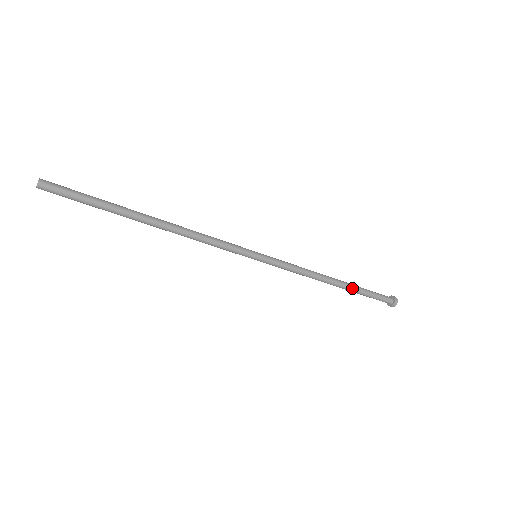
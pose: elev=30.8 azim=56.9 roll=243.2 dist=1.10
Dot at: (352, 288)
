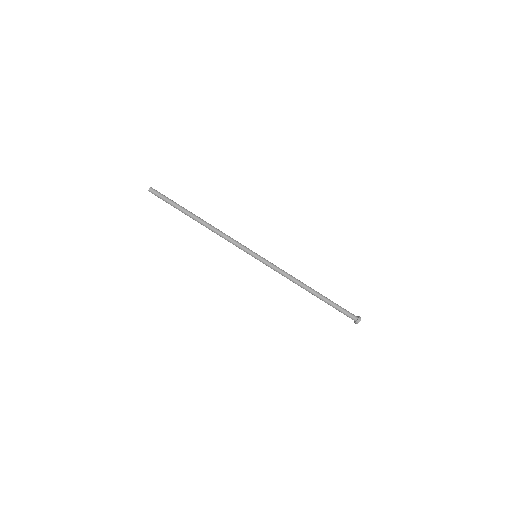
Dot at: (323, 296)
